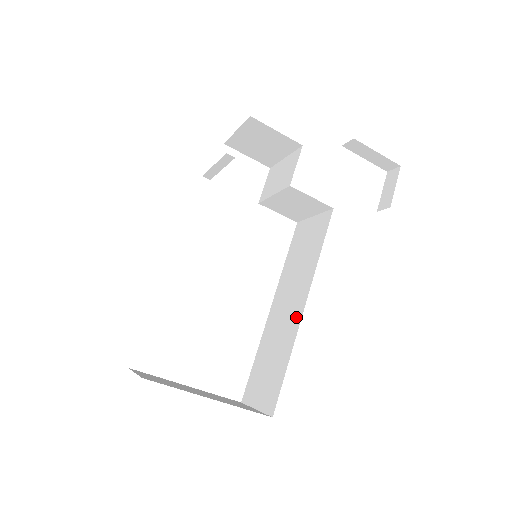
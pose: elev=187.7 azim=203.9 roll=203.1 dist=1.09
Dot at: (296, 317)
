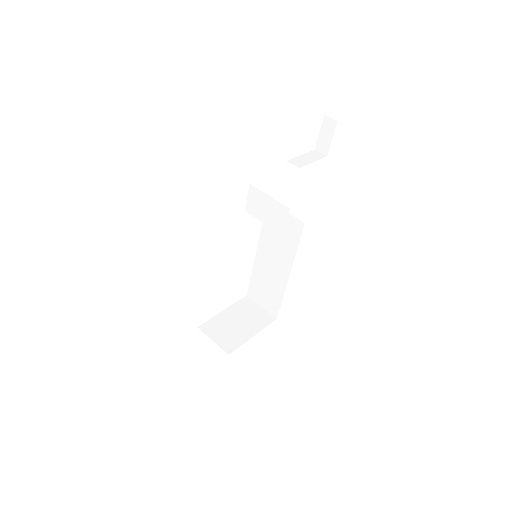
Dot at: (283, 277)
